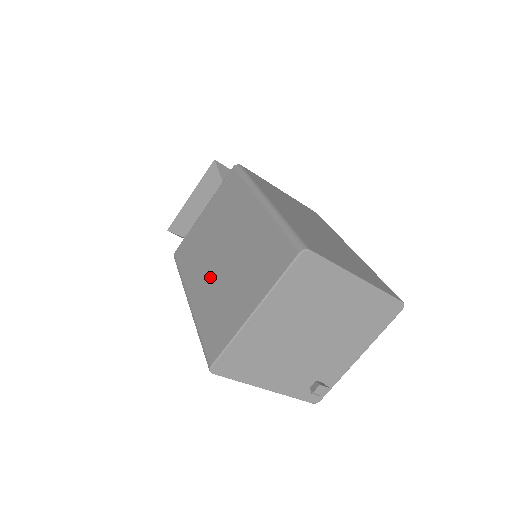
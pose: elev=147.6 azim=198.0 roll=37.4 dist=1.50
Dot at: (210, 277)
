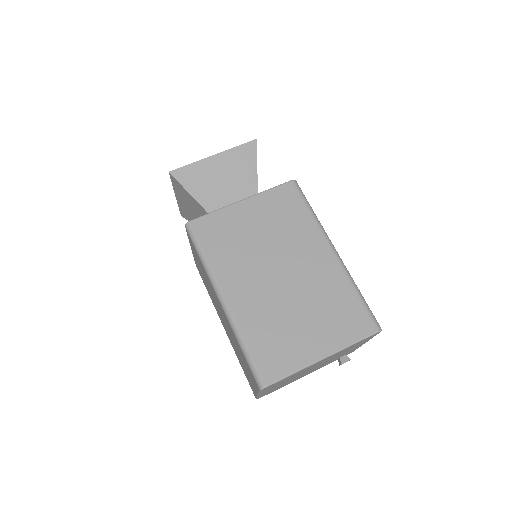
Dot at: occluded
